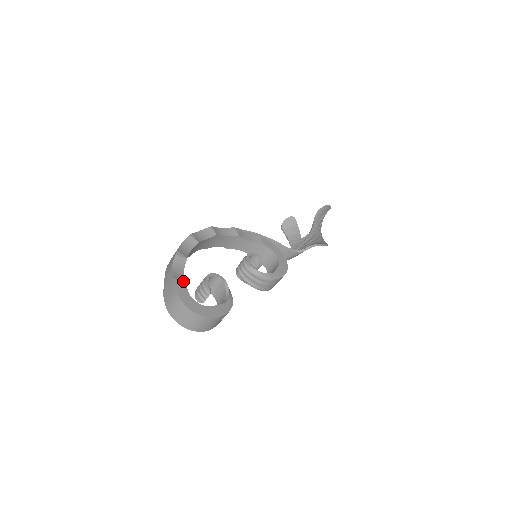
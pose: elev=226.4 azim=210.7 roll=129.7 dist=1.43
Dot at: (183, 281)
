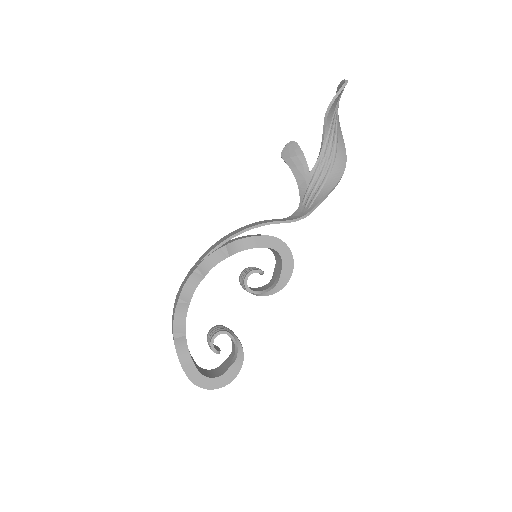
Dot at: (191, 364)
